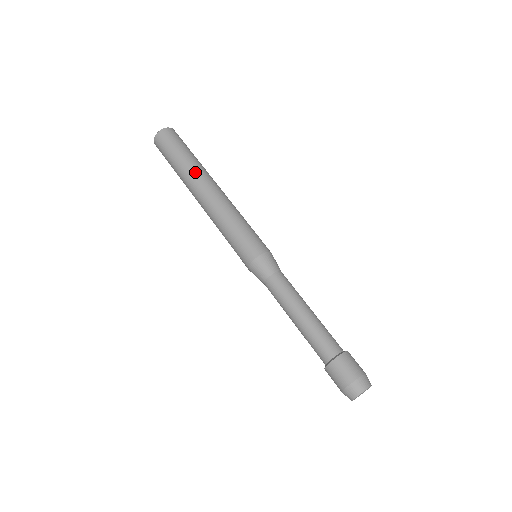
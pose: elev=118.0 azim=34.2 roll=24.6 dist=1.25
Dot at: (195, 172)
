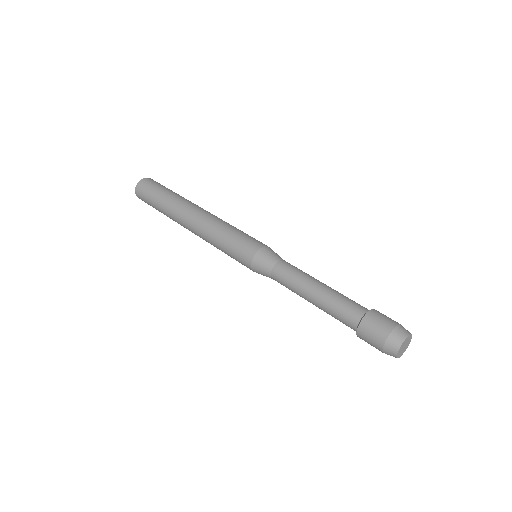
Dot at: (190, 201)
